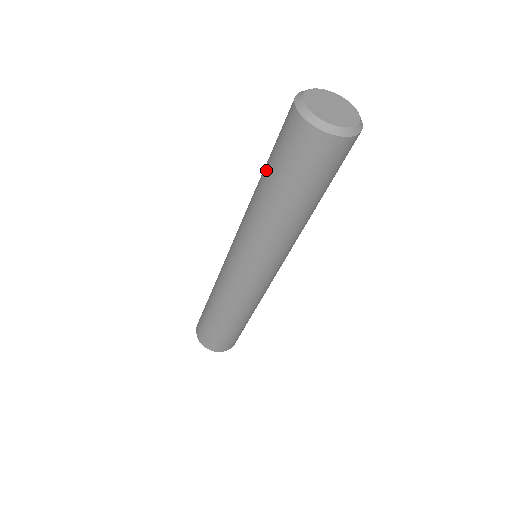
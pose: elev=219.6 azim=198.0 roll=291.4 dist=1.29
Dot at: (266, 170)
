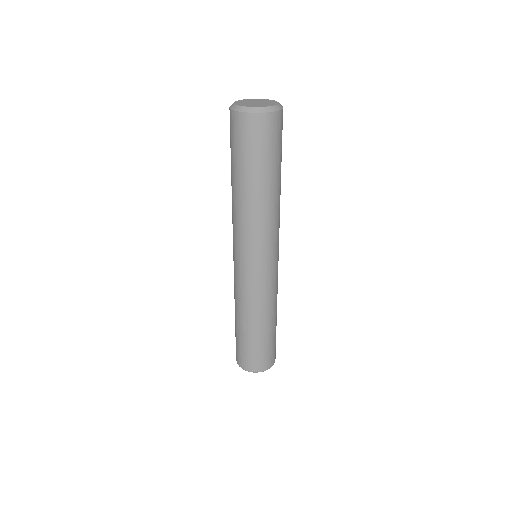
Dot at: (241, 173)
